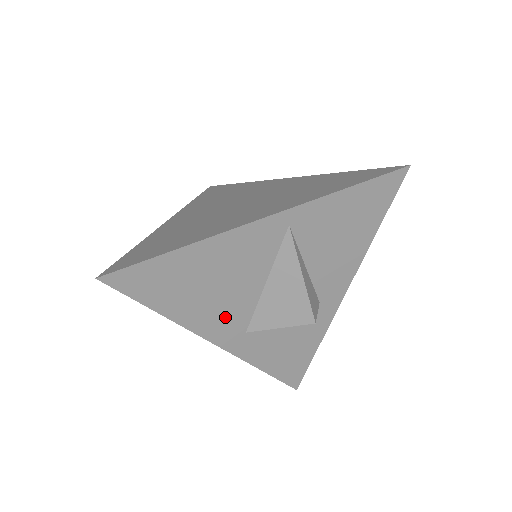
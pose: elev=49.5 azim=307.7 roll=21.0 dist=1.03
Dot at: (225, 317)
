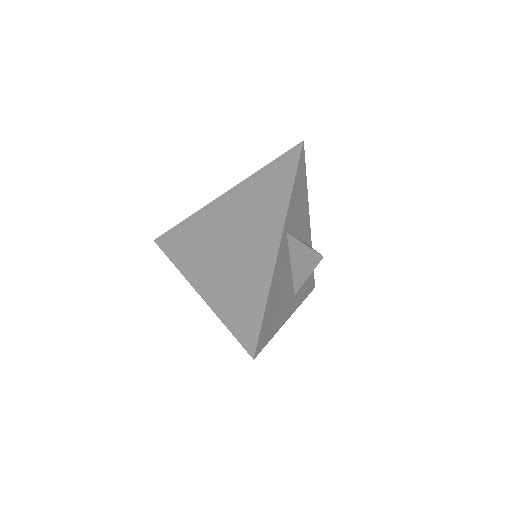
Dot at: (287, 302)
